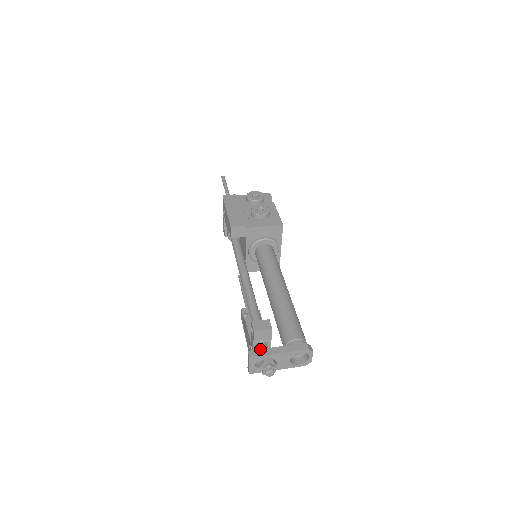
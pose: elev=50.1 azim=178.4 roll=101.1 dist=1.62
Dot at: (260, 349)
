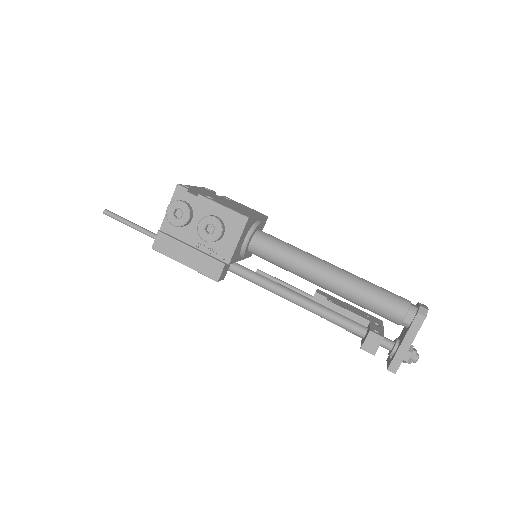
Dot at: (393, 359)
